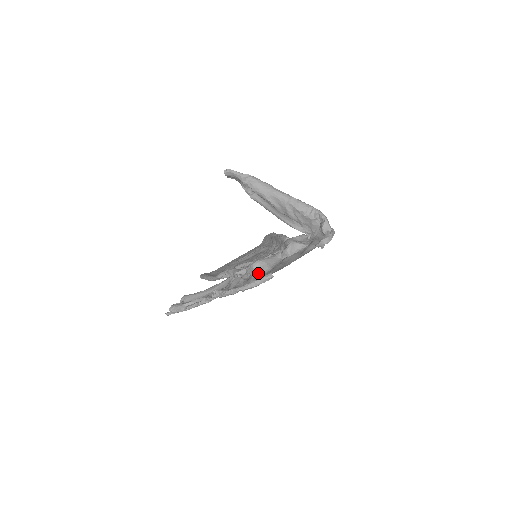
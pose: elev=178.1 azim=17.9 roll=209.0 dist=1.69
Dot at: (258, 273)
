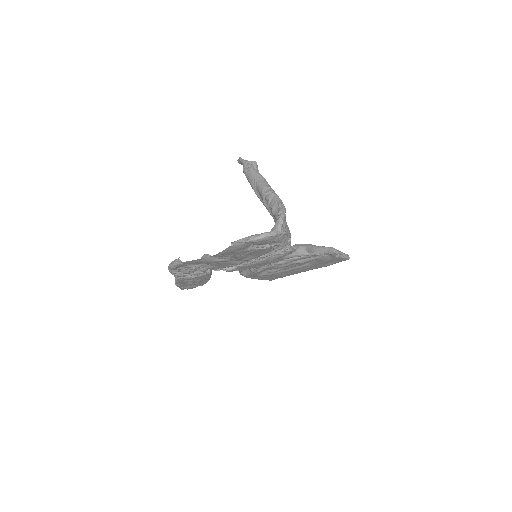
Dot at: occluded
